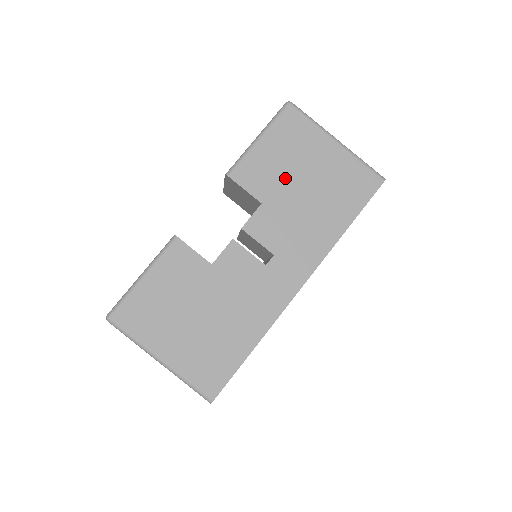
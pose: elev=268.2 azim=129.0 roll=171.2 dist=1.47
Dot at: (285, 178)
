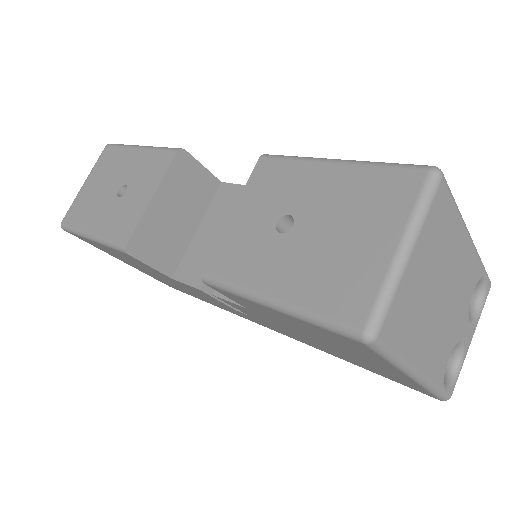
Dot at: (293, 328)
